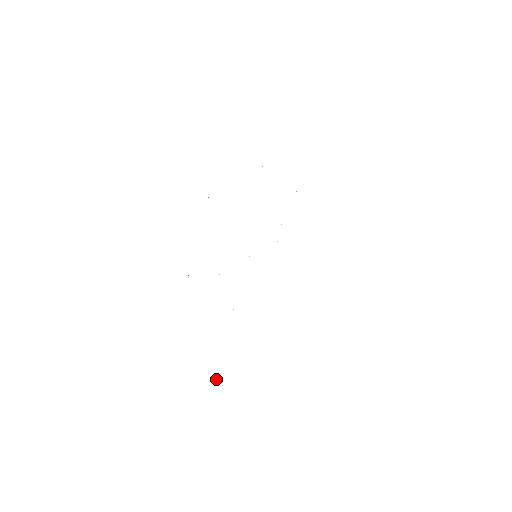
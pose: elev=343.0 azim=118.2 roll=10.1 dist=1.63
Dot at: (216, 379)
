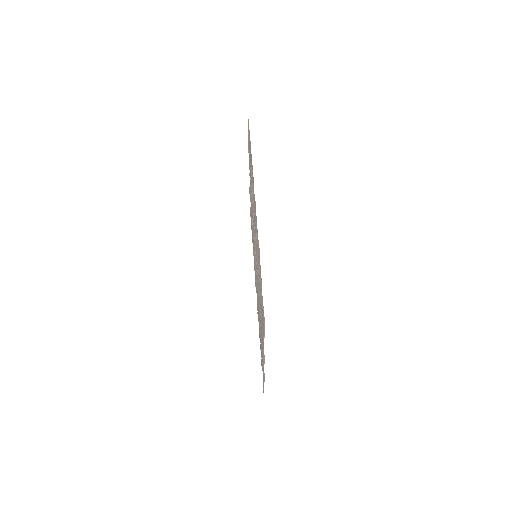
Dot at: (263, 385)
